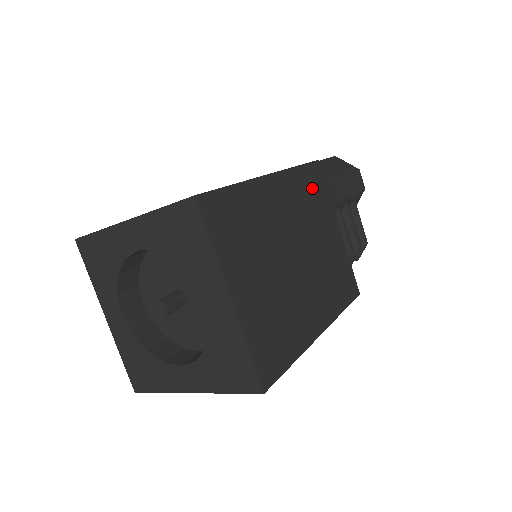
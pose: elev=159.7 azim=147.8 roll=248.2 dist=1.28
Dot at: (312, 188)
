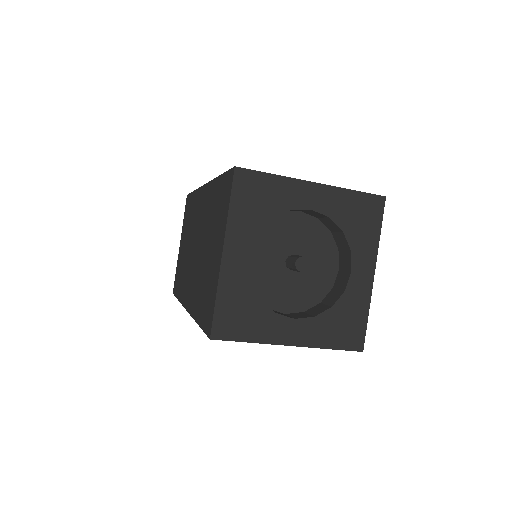
Dot at: occluded
